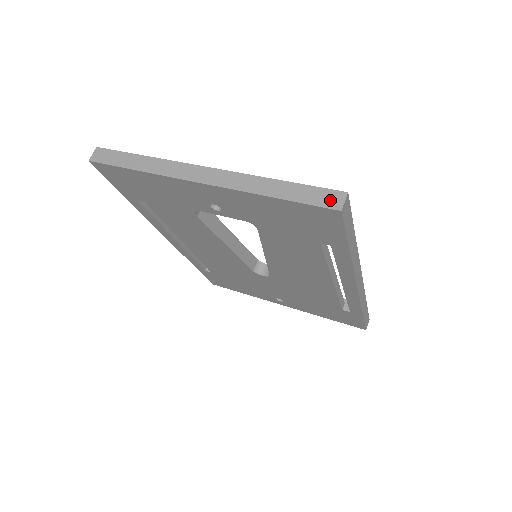
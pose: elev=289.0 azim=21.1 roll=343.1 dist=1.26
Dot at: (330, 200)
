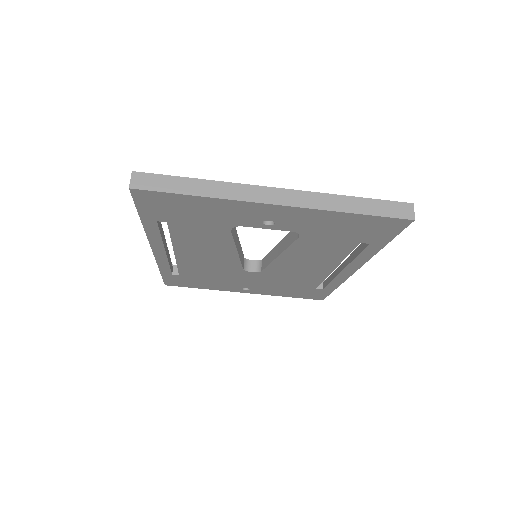
Dot at: (403, 211)
